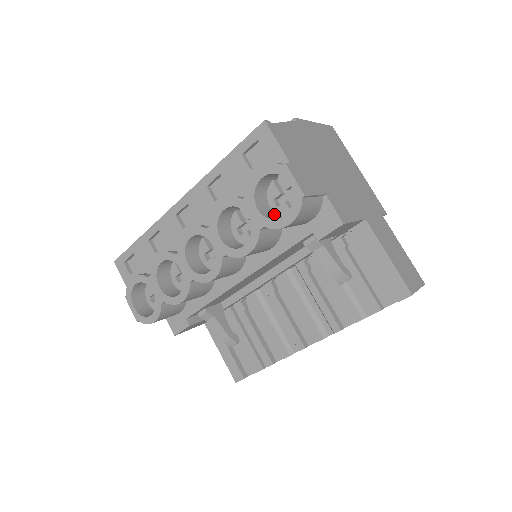
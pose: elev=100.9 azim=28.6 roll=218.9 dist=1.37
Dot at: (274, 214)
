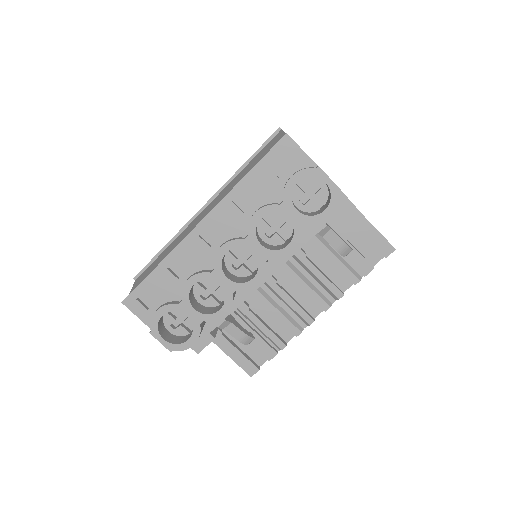
Dot at: (303, 212)
